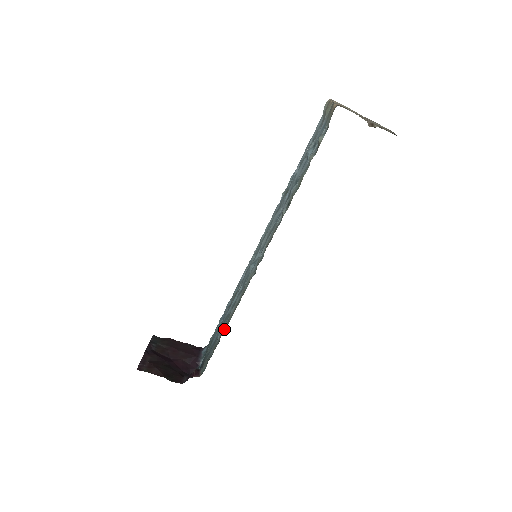
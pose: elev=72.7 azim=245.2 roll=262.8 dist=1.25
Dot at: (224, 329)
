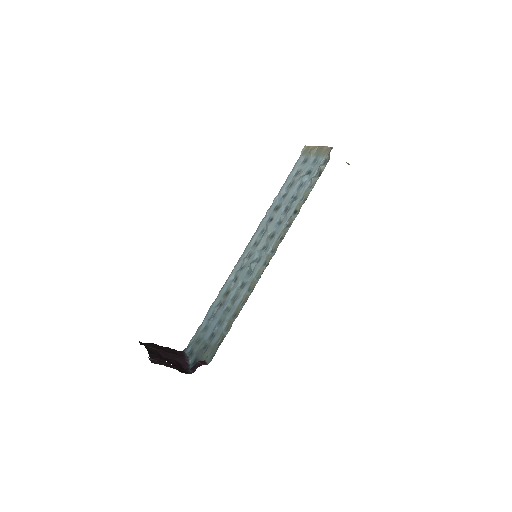
Dot at: (234, 317)
